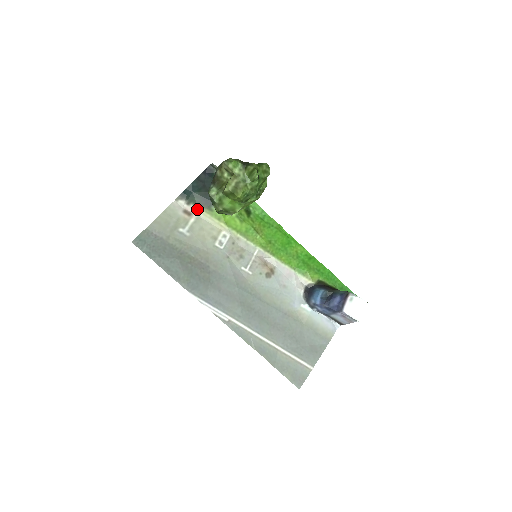
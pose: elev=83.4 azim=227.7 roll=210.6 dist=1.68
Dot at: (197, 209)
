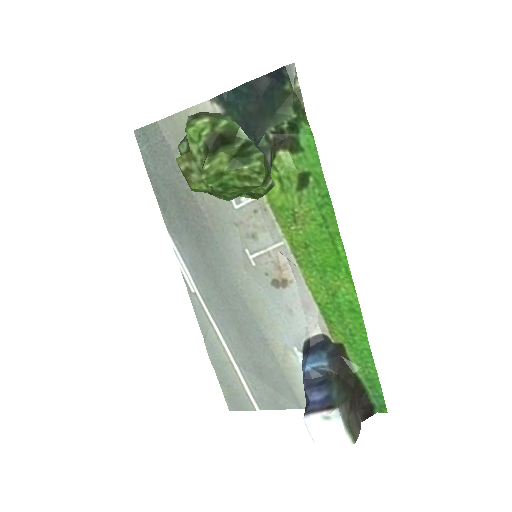
Dot at: occluded
